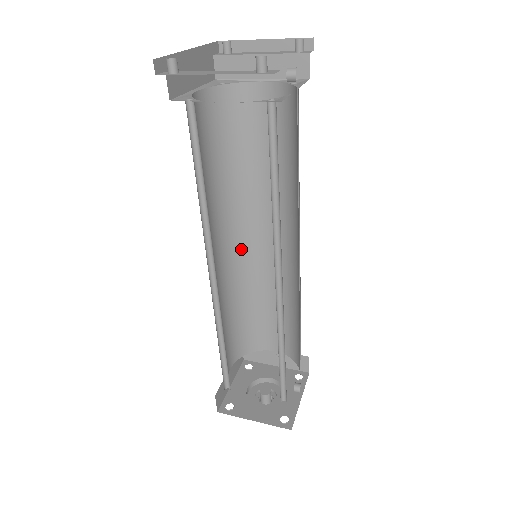
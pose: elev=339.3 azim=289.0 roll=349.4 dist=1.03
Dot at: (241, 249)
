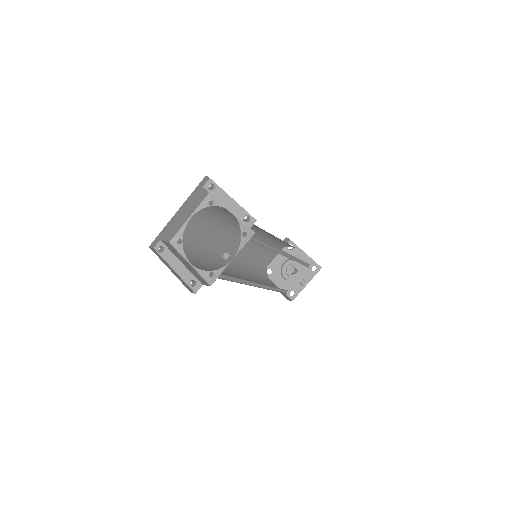
Dot at: (260, 232)
